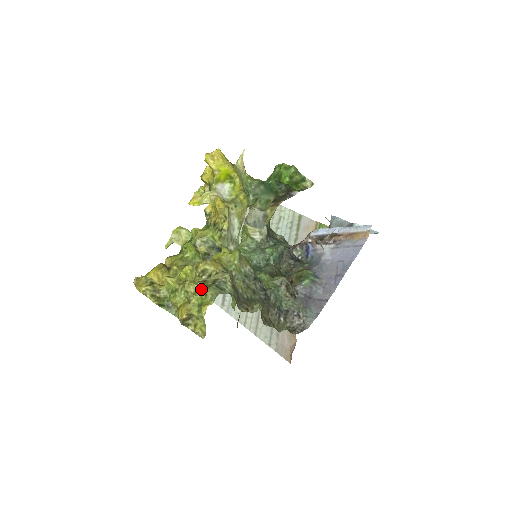
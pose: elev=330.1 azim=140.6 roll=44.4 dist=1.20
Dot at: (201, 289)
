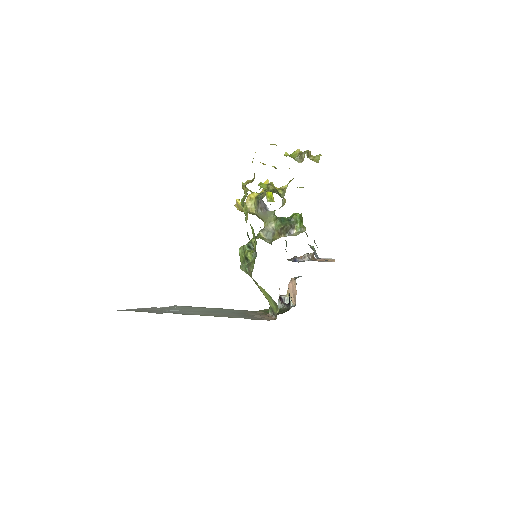
Dot at: occluded
